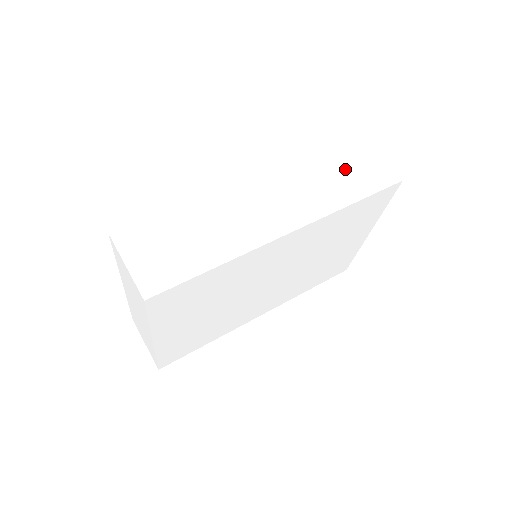
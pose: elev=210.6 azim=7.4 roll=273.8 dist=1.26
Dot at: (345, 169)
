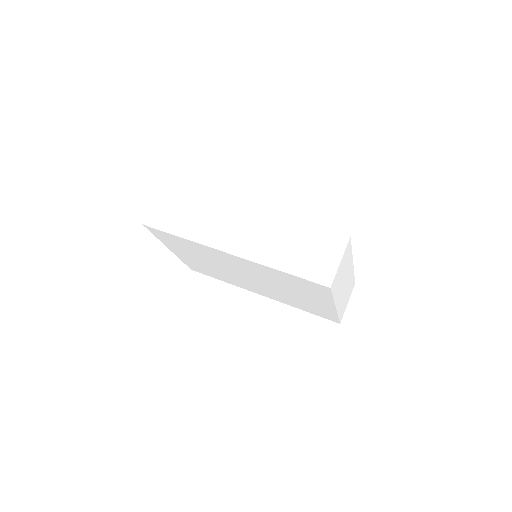
Dot at: (306, 248)
